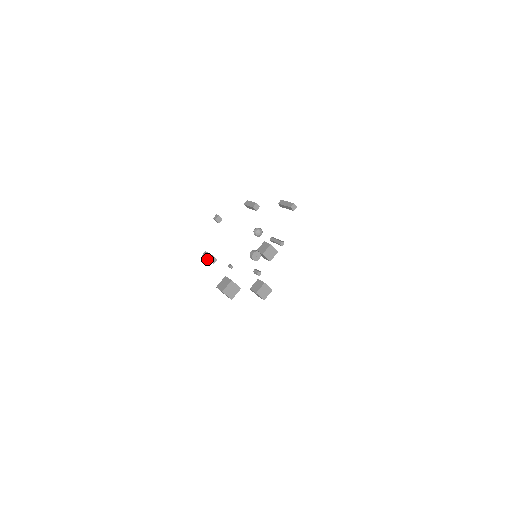
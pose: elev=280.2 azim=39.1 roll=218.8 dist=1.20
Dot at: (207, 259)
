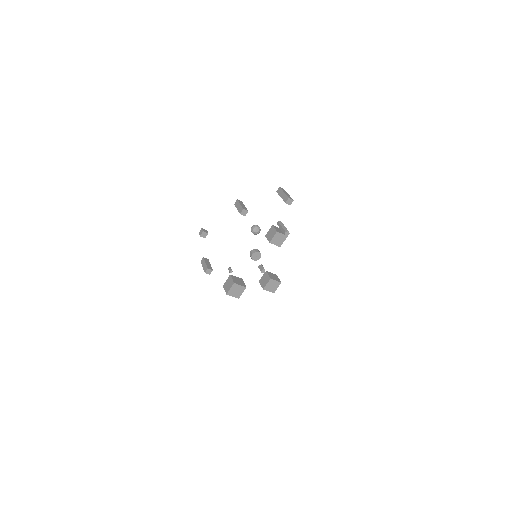
Dot at: occluded
